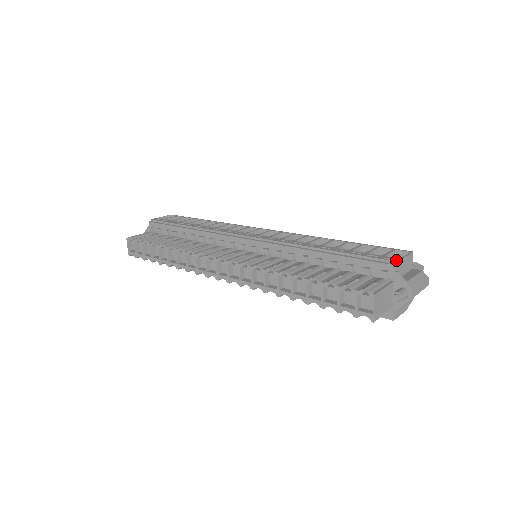
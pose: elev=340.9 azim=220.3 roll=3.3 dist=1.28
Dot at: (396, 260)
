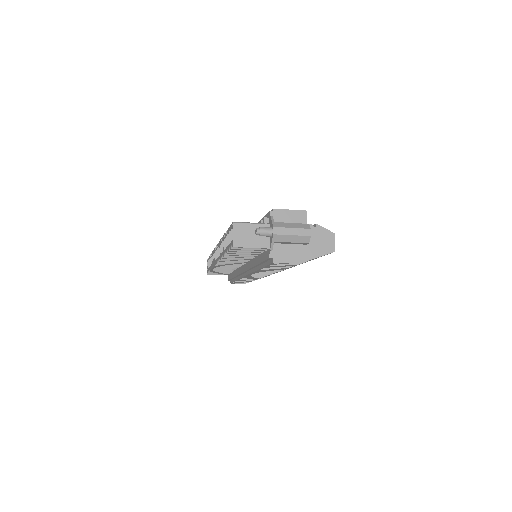
Dot at: (275, 209)
